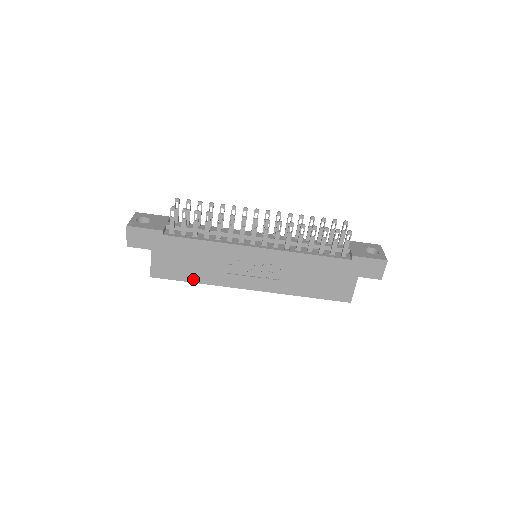
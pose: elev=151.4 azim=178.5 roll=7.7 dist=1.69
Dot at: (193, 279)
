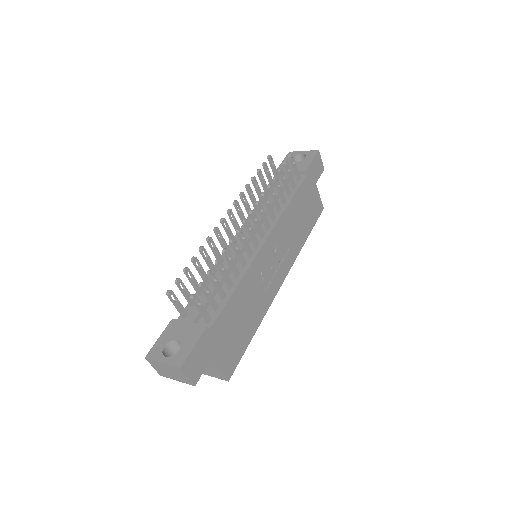
Dot at: (252, 333)
